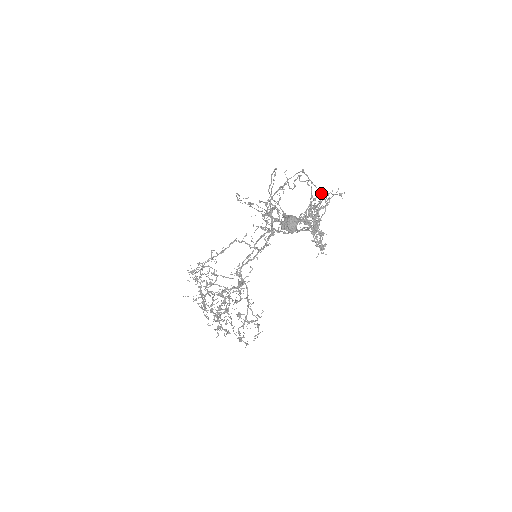
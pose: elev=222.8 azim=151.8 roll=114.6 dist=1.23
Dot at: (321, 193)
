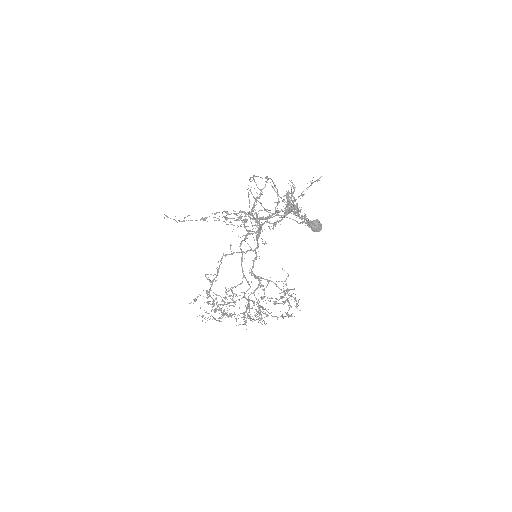
Dot at: occluded
